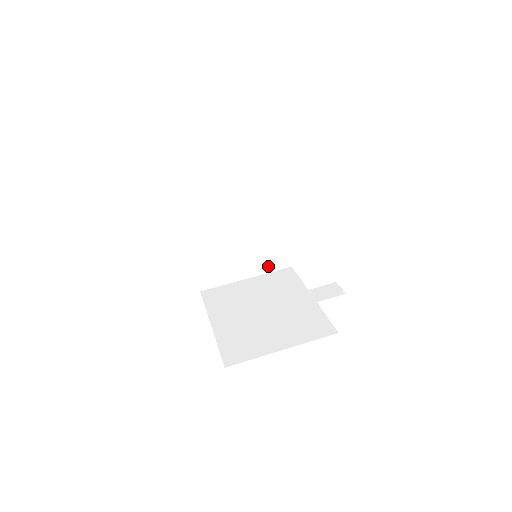
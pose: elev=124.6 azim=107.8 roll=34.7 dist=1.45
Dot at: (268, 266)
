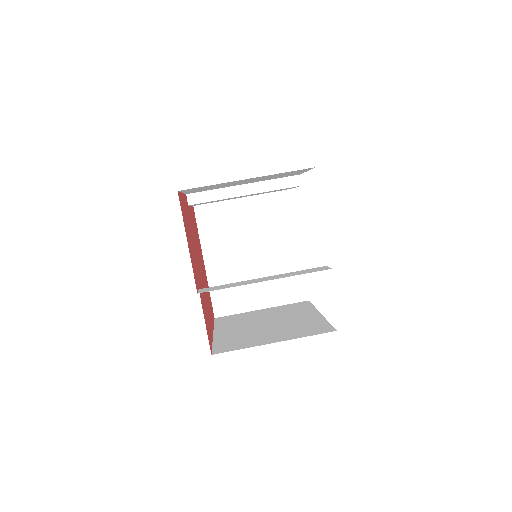
Dot at: (284, 297)
